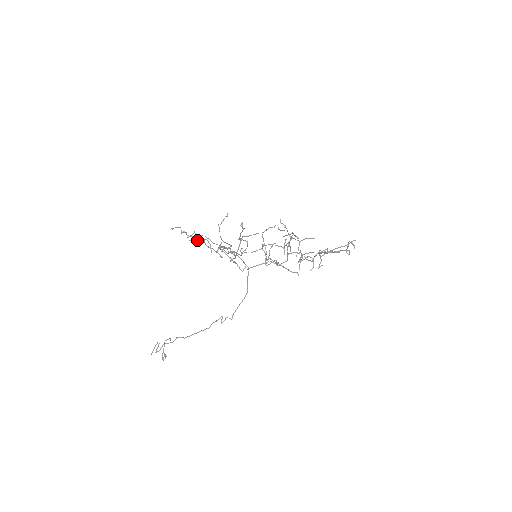
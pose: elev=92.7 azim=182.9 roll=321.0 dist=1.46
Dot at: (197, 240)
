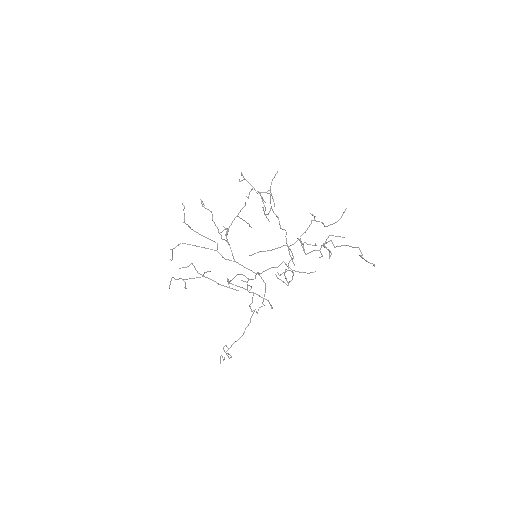
Dot at: occluded
